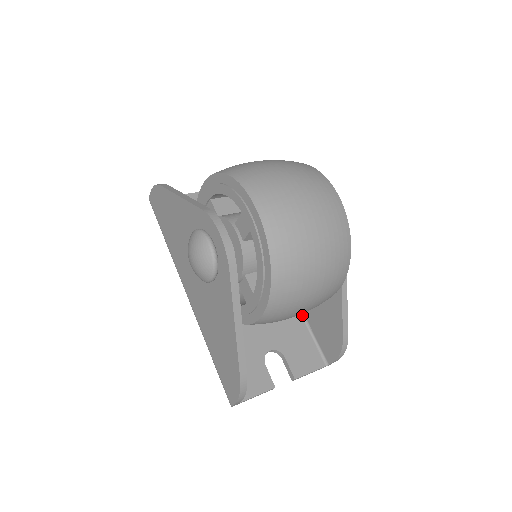
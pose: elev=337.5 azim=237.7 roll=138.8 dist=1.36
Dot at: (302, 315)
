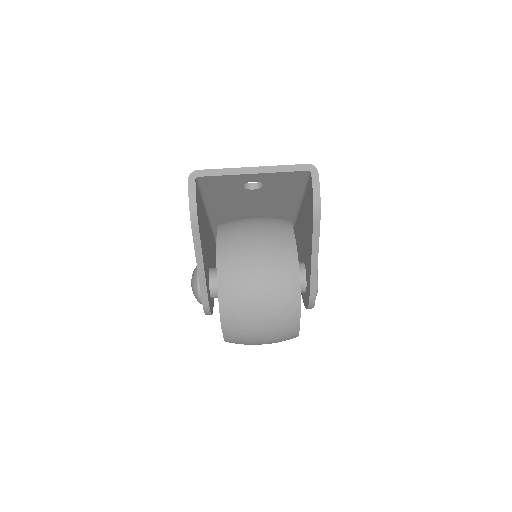
Dot at: (293, 226)
